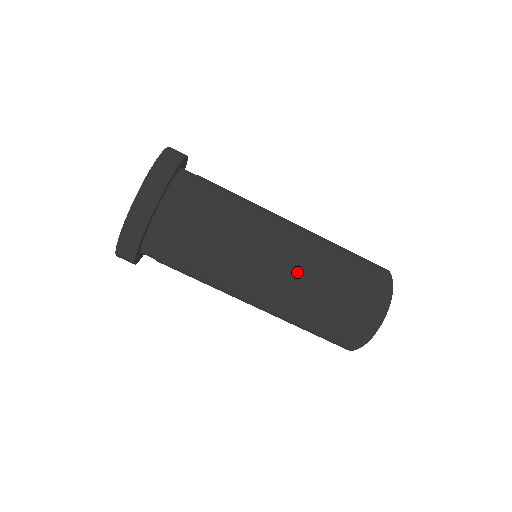
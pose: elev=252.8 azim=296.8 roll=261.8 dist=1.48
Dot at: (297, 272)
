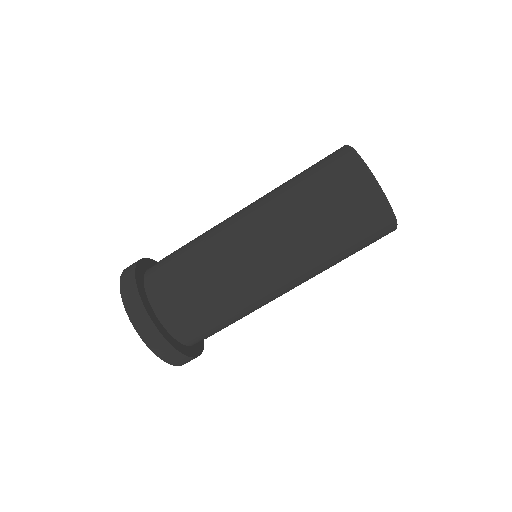
Dot at: (288, 252)
